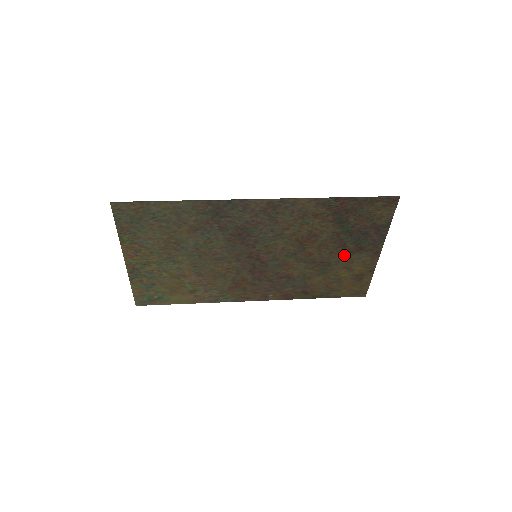
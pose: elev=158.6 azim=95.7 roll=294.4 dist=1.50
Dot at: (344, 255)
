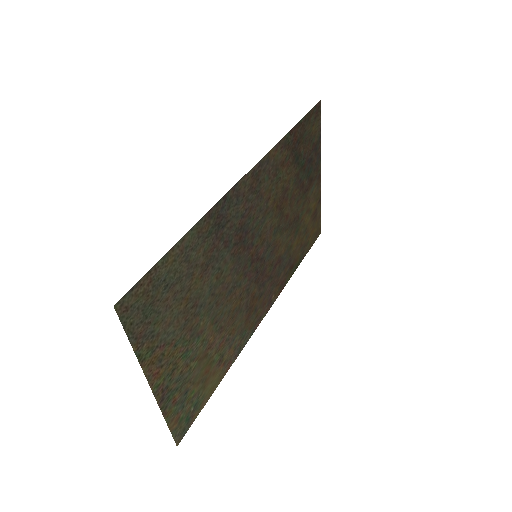
Dot at: (304, 198)
